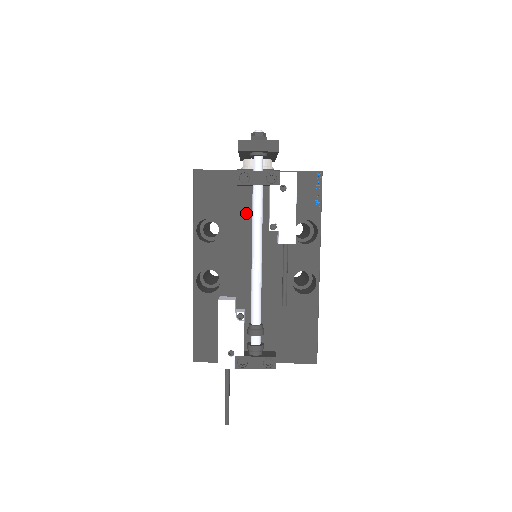
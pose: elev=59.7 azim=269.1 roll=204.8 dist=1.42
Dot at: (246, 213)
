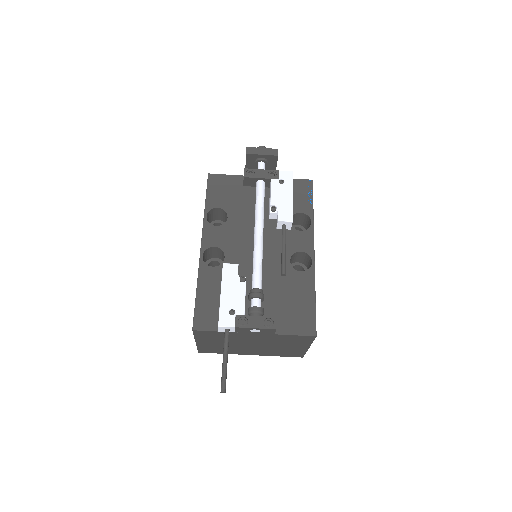
Dot at: (250, 205)
